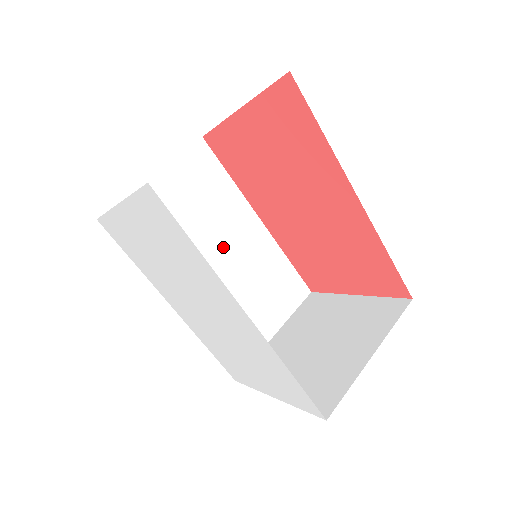
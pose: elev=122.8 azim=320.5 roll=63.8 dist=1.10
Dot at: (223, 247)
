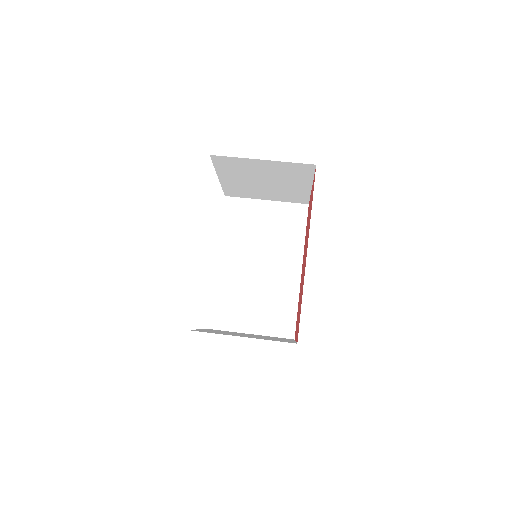
Dot at: (267, 262)
